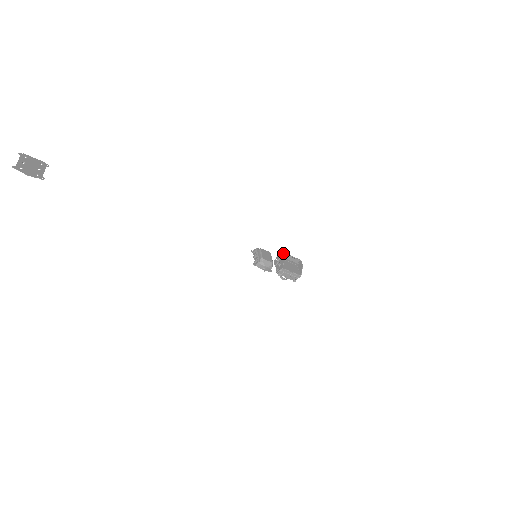
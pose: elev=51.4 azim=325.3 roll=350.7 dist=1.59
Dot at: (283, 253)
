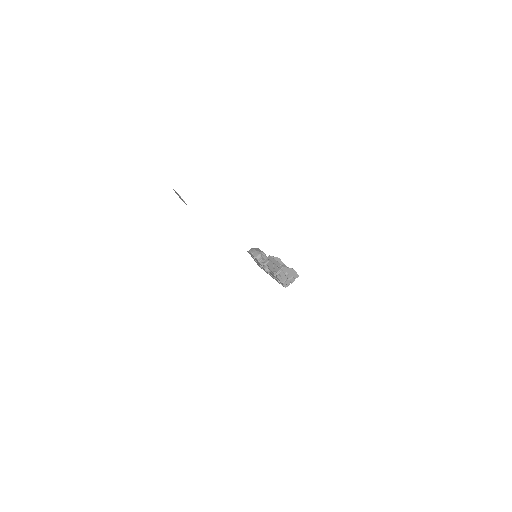
Dot at: (284, 265)
